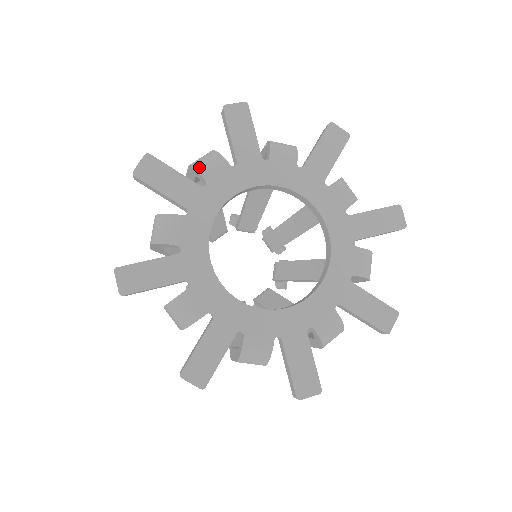
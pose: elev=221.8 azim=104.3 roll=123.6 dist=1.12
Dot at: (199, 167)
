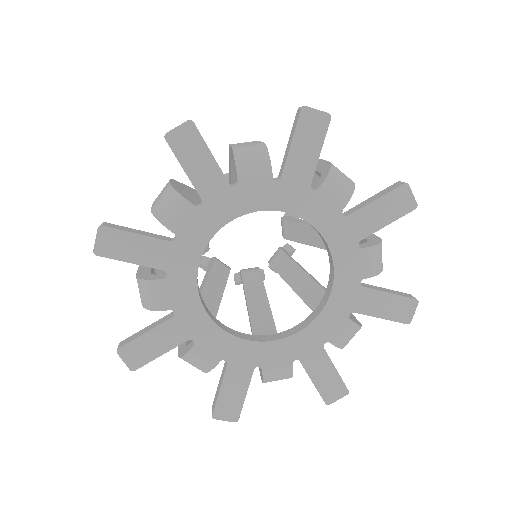
Dot at: (239, 161)
